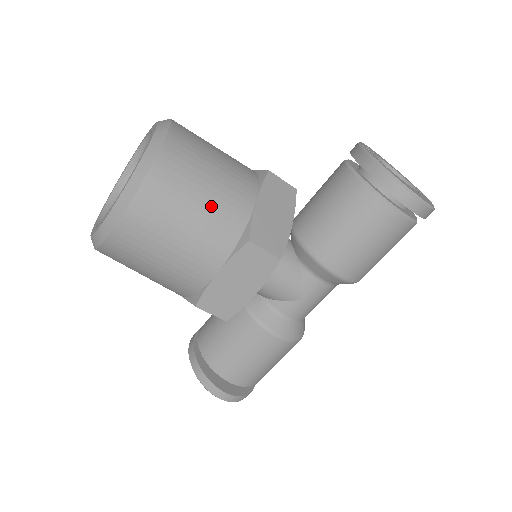
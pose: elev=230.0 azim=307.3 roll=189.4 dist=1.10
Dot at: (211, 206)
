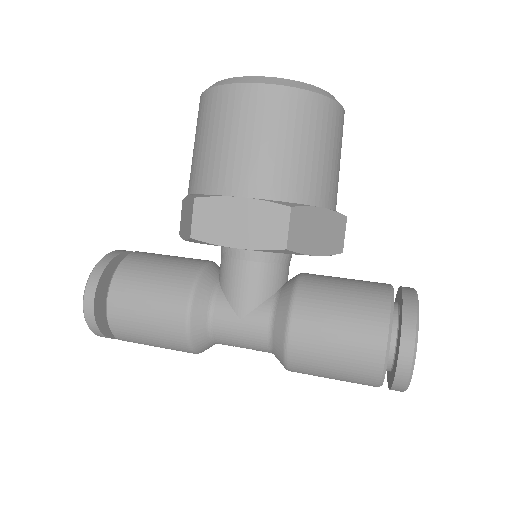
Dot at: (303, 161)
